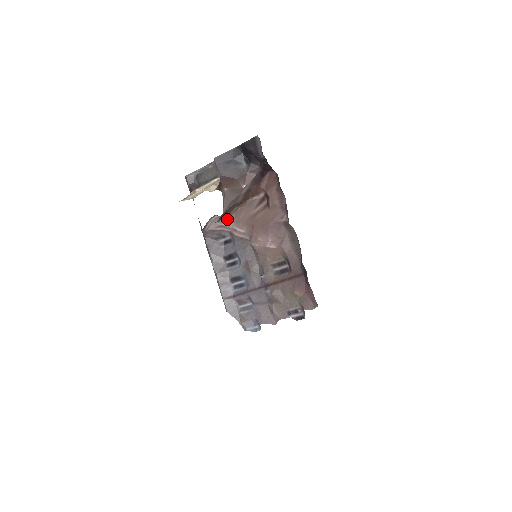
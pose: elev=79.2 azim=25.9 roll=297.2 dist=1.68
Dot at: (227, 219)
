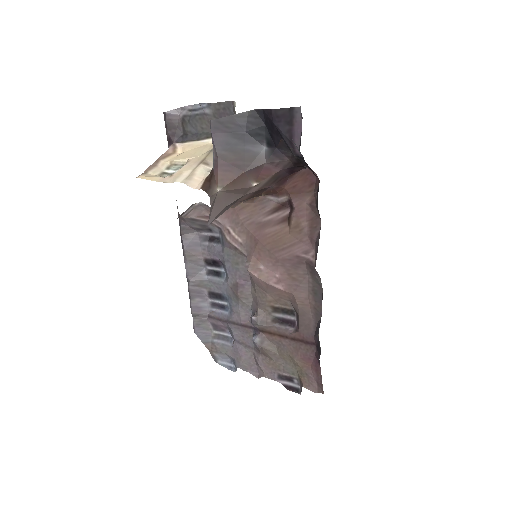
Dot at: occluded
